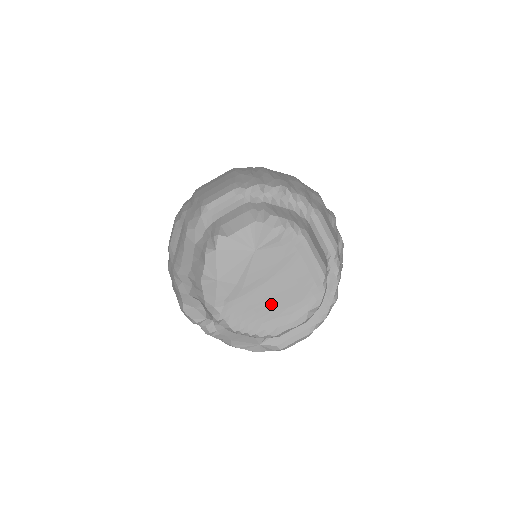
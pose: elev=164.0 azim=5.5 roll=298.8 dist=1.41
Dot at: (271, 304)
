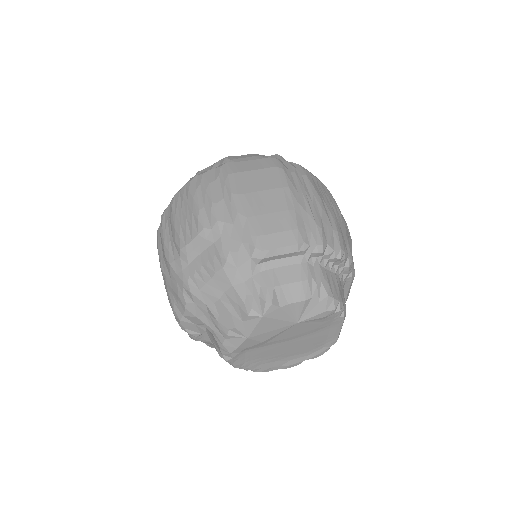
Dot at: (279, 353)
